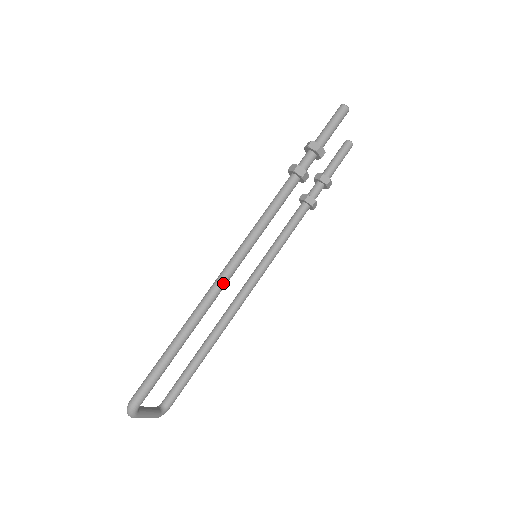
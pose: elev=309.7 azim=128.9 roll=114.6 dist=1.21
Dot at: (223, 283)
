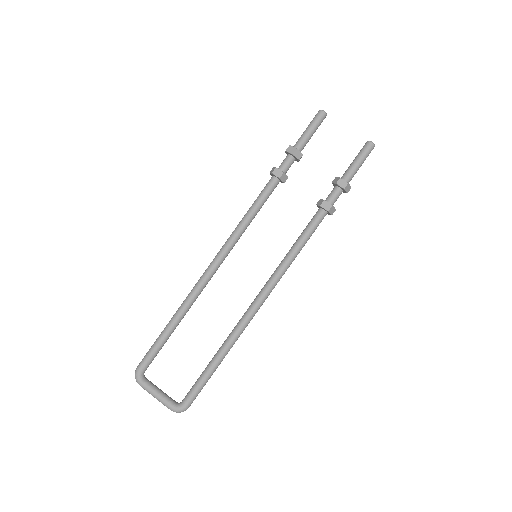
Dot at: (207, 270)
